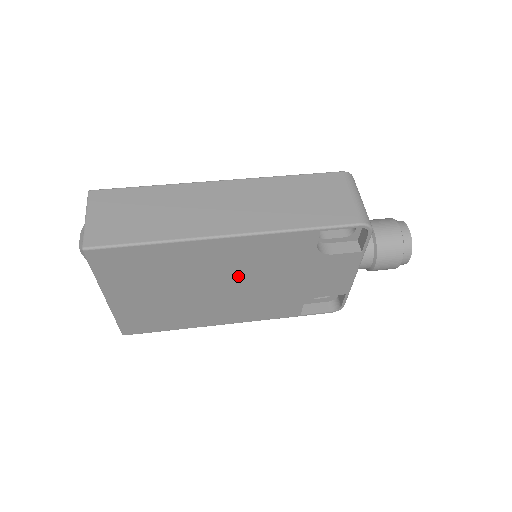
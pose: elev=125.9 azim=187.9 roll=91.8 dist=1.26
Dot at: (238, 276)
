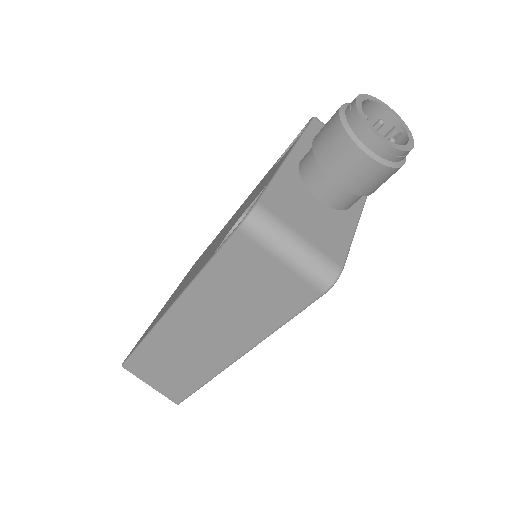
Dot at: occluded
